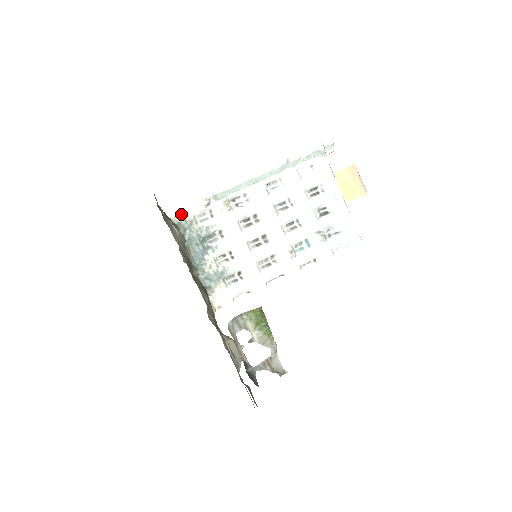
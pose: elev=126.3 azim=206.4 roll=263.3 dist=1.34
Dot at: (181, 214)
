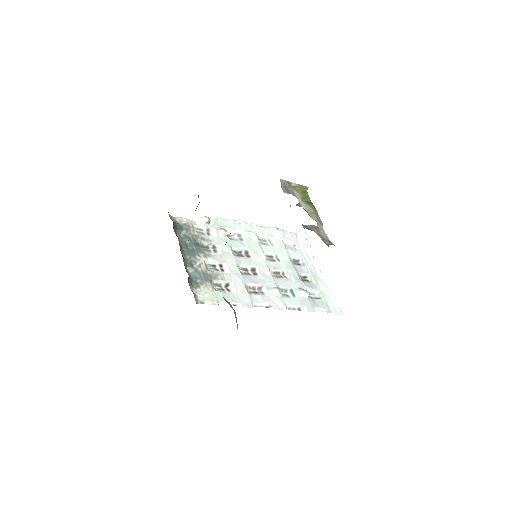
Dot at: (181, 218)
